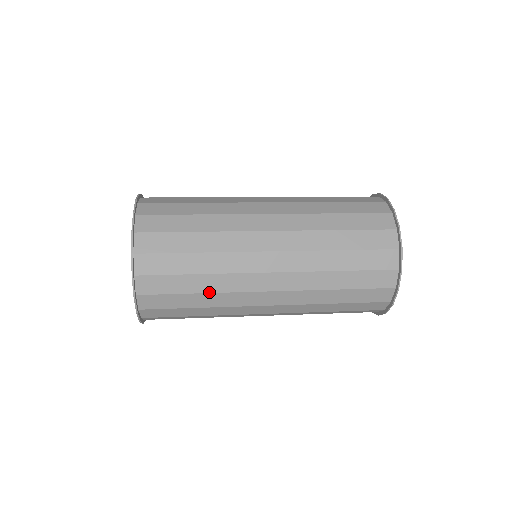
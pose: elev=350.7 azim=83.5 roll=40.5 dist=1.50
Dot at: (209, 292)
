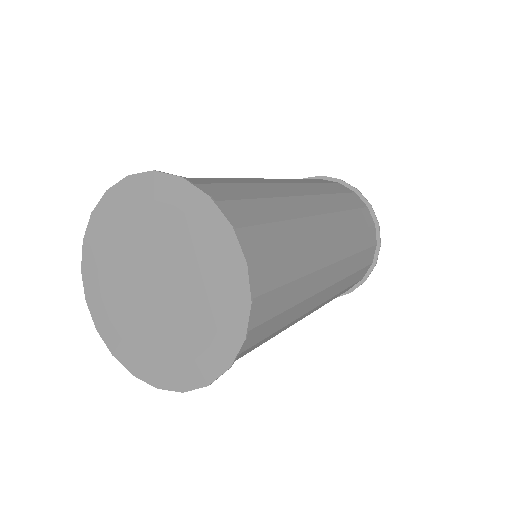
Dot at: (296, 247)
